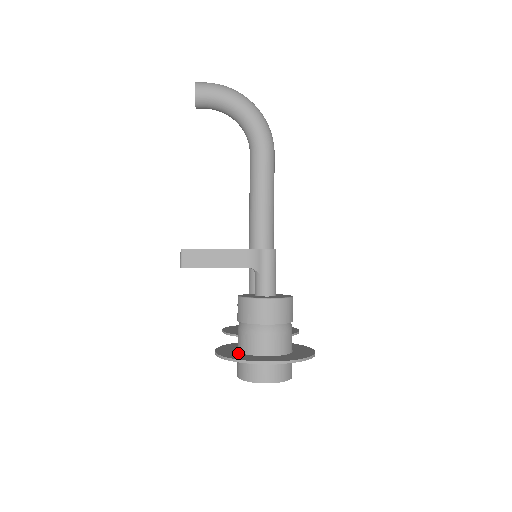
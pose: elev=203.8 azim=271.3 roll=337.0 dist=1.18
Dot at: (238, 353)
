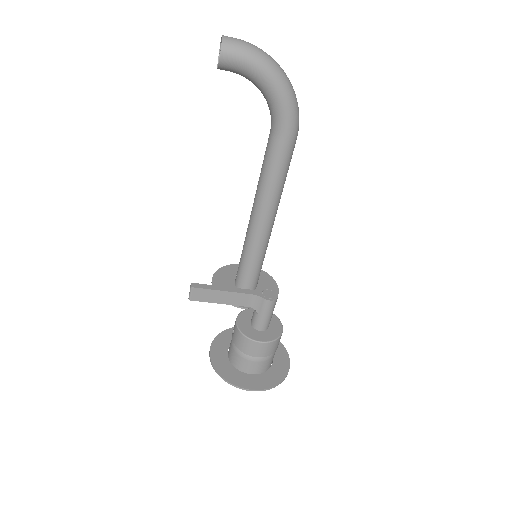
Dot at: (229, 364)
